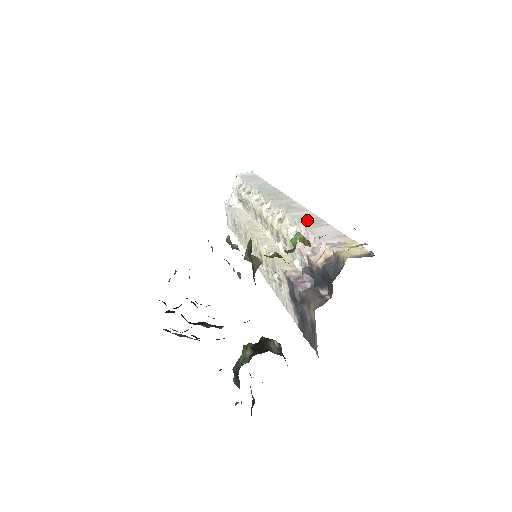
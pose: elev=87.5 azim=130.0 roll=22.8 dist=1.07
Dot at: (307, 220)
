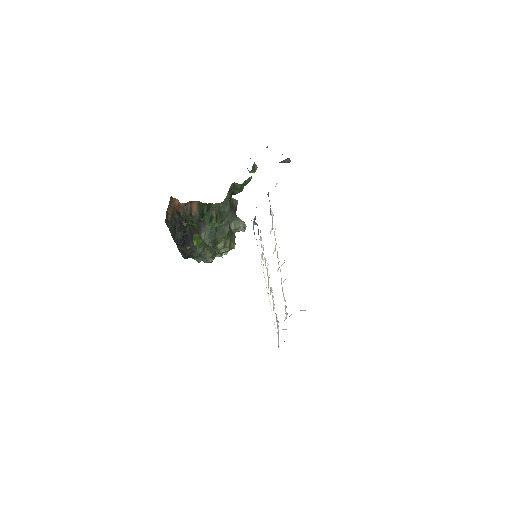
Dot at: occluded
